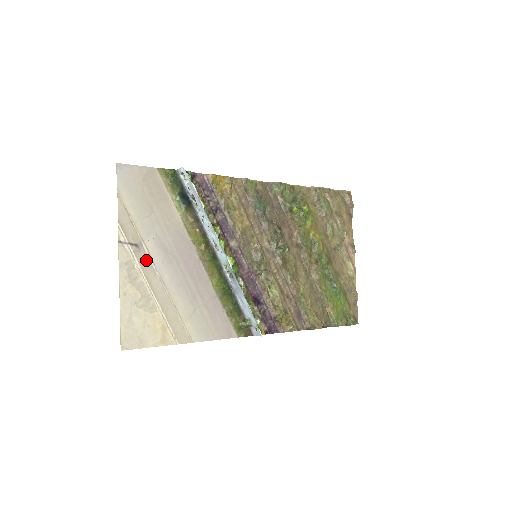
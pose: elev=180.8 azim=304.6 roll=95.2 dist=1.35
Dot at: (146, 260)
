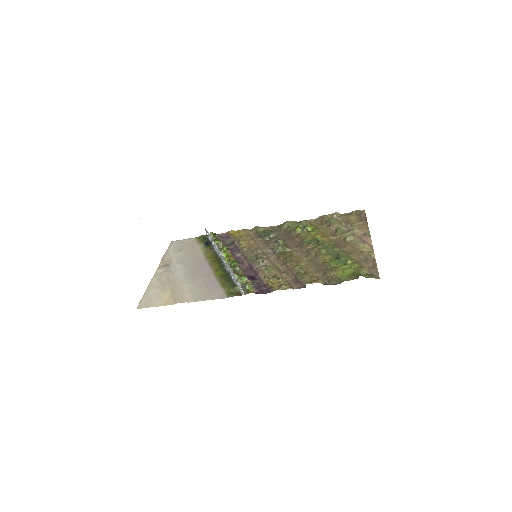
Dot at: (171, 270)
